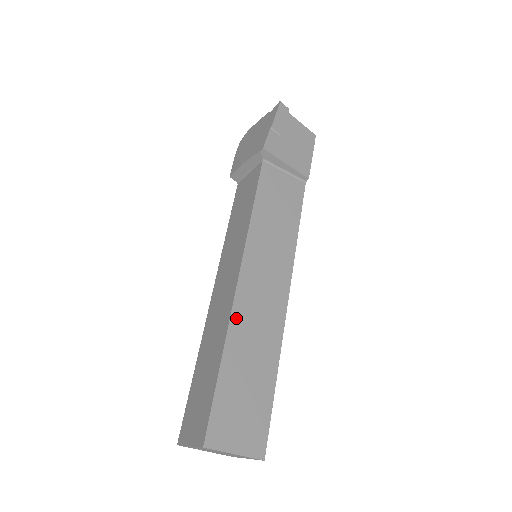
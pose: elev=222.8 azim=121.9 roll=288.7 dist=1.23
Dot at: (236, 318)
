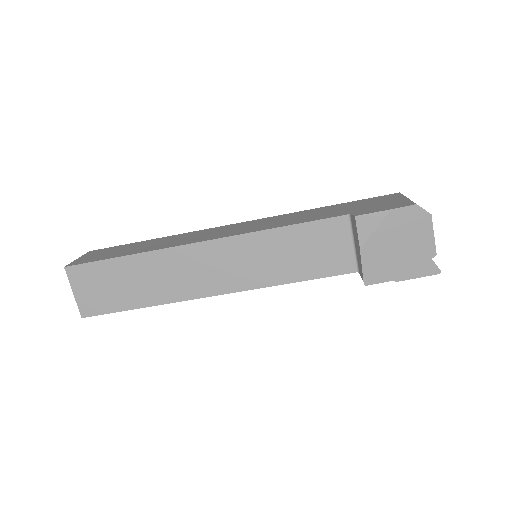
Dot at: (183, 299)
